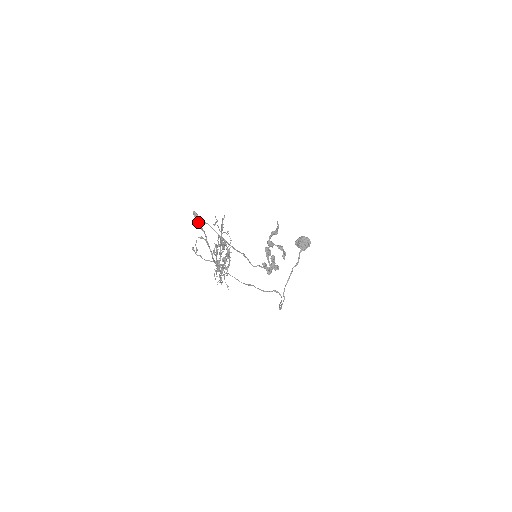
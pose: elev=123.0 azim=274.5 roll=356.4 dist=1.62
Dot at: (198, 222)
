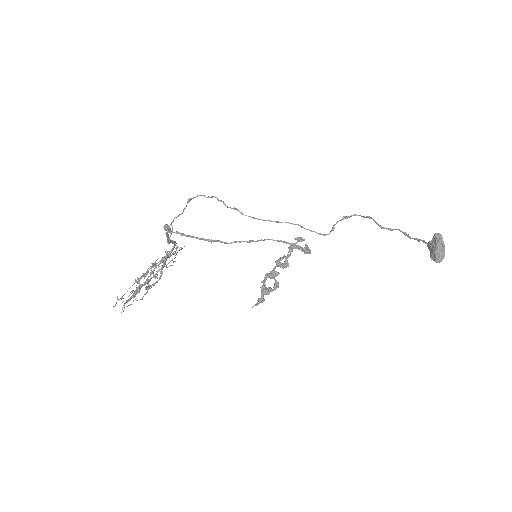
Dot at: (165, 233)
